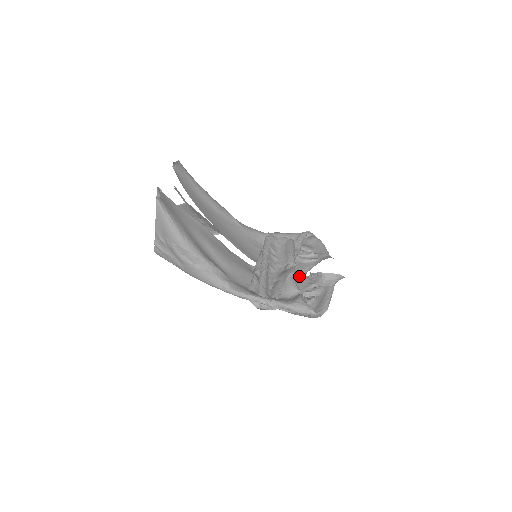
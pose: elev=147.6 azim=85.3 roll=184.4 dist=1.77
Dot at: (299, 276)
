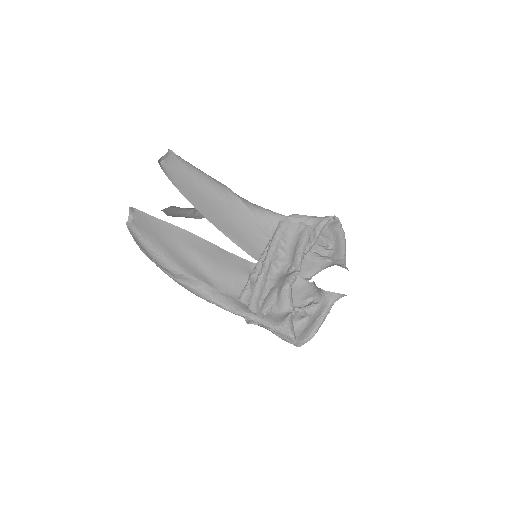
Dot at: (301, 282)
